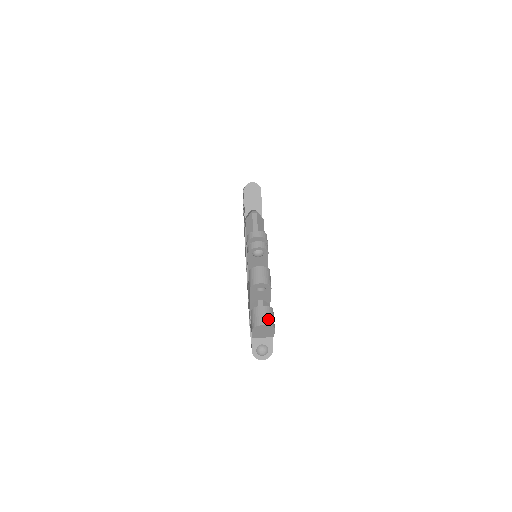
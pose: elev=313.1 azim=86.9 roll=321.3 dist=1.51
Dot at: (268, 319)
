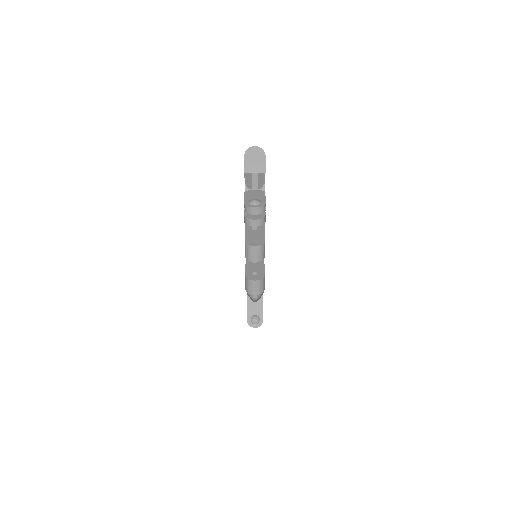
Dot at: (259, 149)
